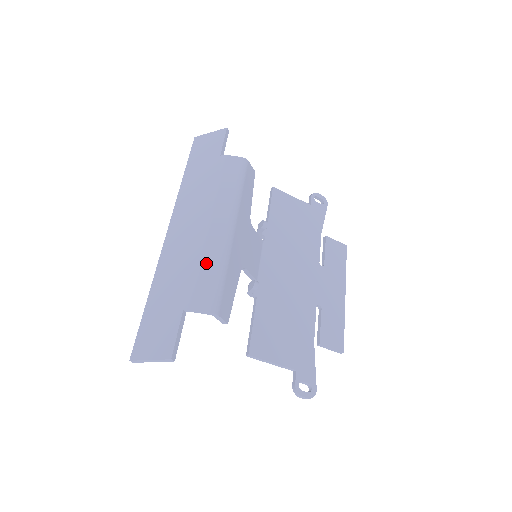
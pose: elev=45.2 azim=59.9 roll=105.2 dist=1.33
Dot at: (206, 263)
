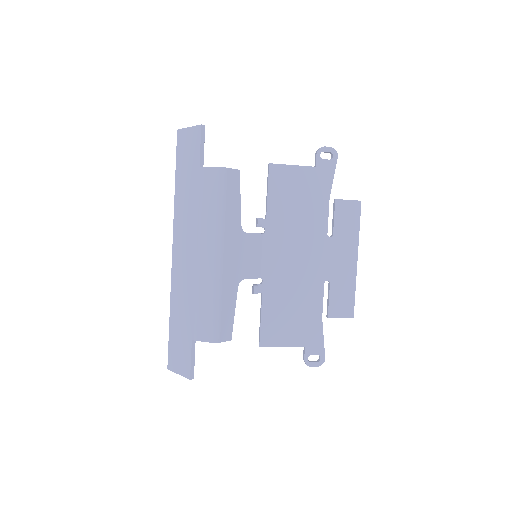
Dot at: (202, 297)
